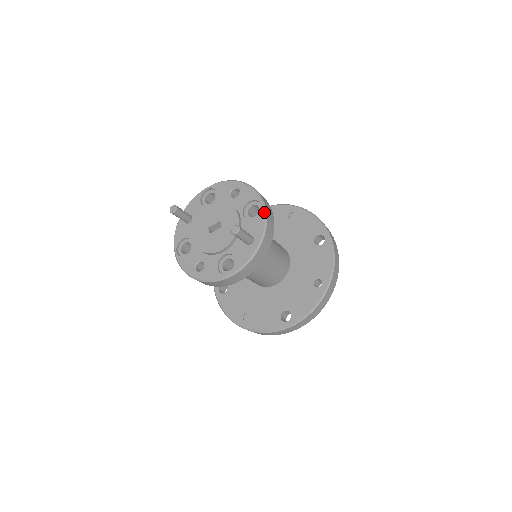
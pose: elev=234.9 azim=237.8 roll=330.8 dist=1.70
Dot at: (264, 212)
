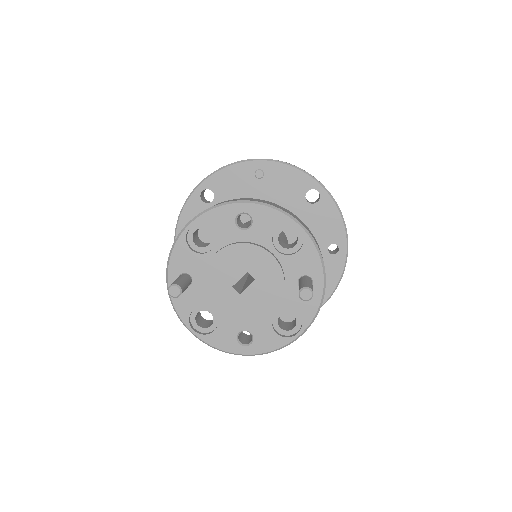
Dot at: (310, 239)
